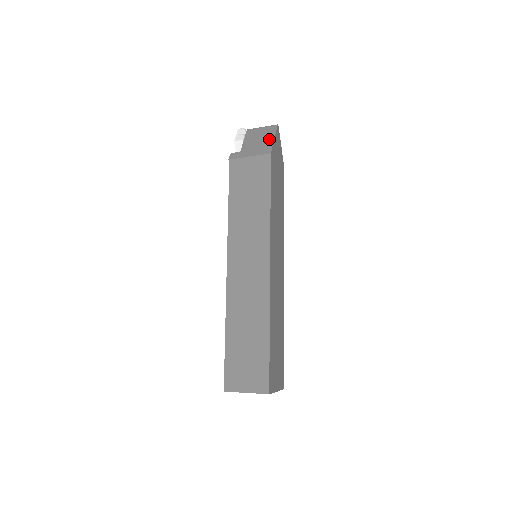
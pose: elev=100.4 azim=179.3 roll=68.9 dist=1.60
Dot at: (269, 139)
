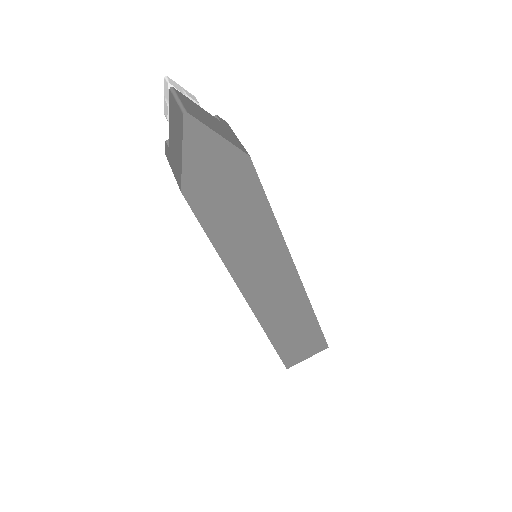
Dot at: (179, 151)
